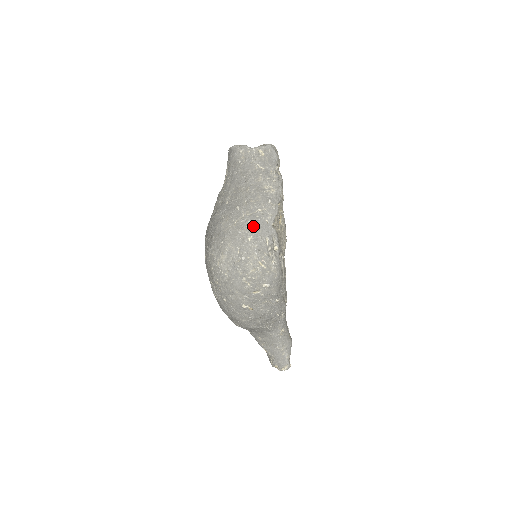
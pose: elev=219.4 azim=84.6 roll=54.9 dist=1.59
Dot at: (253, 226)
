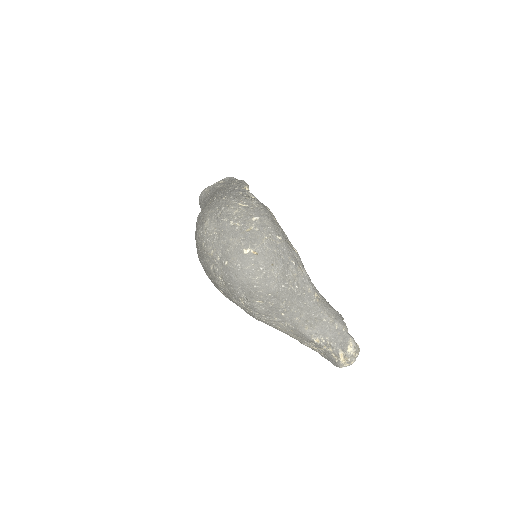
Dot at: (225, 194)
